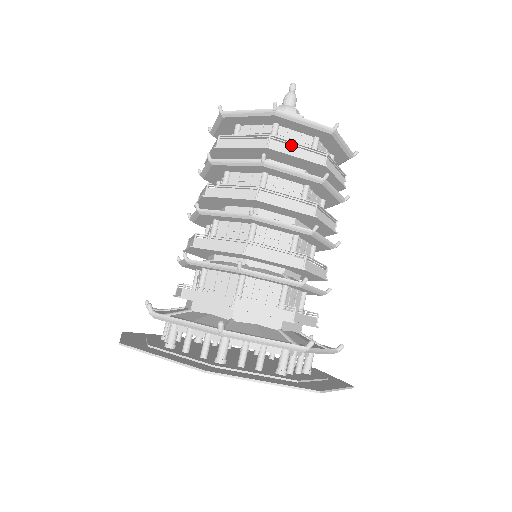
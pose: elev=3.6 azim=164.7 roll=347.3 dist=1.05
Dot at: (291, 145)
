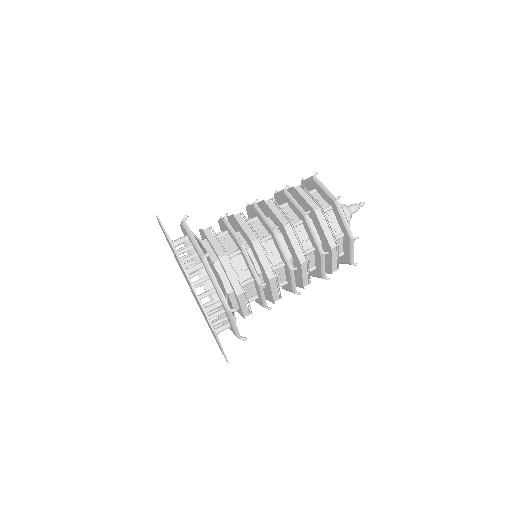
Dot at: occluded
